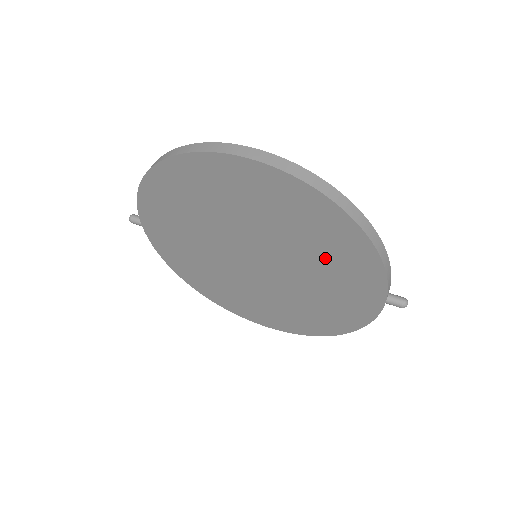
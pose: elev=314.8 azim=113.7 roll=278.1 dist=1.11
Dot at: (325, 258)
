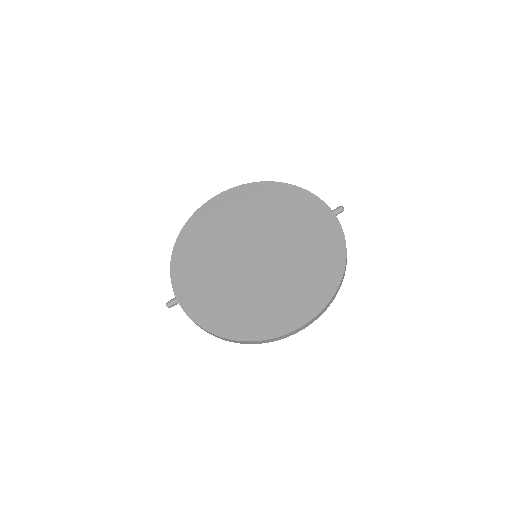
Dot at: occluded
